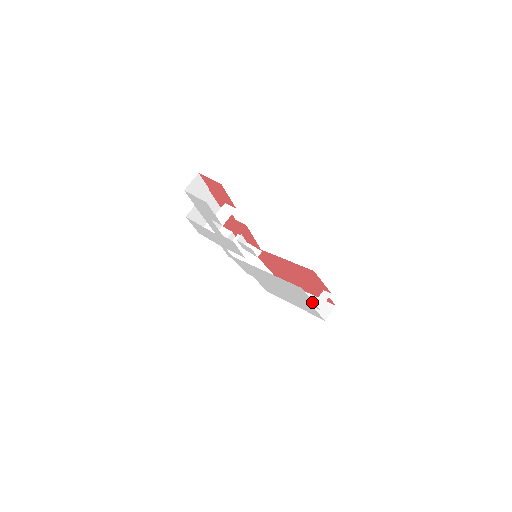
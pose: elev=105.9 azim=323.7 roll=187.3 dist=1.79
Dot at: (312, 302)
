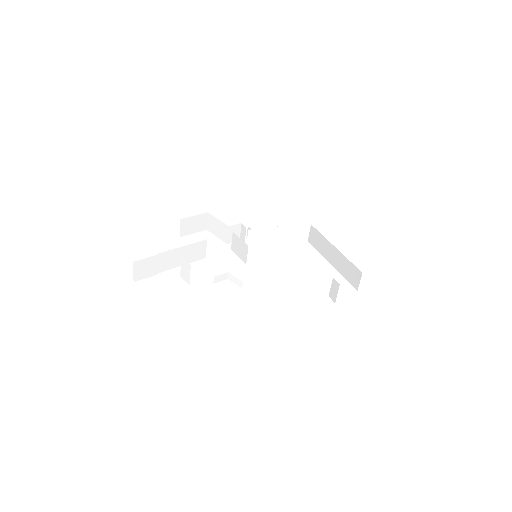
Dot at: occluded
